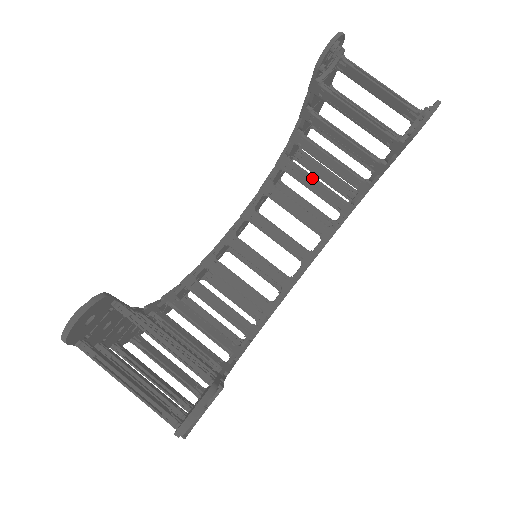
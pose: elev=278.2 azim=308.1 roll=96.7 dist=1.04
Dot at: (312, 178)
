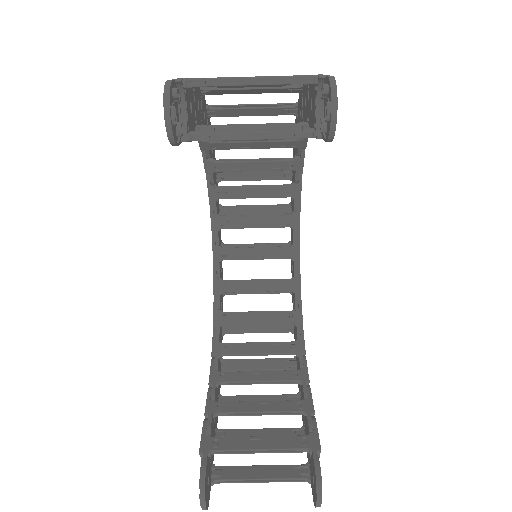
Dot at: (246, 143)
